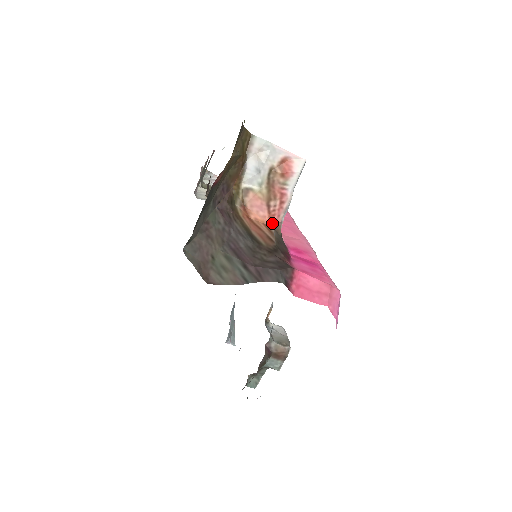
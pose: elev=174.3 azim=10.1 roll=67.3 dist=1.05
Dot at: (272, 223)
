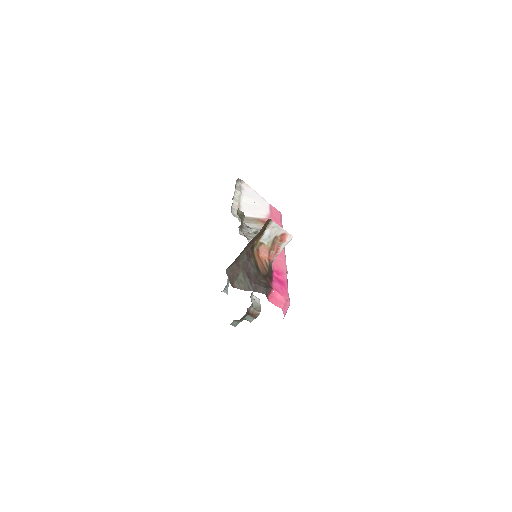
Dot at: (269, 260)
